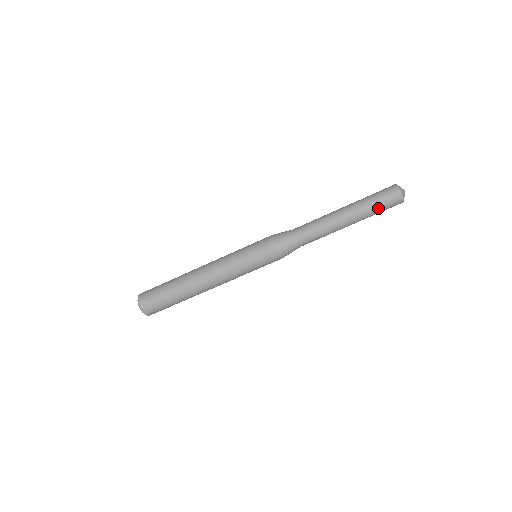
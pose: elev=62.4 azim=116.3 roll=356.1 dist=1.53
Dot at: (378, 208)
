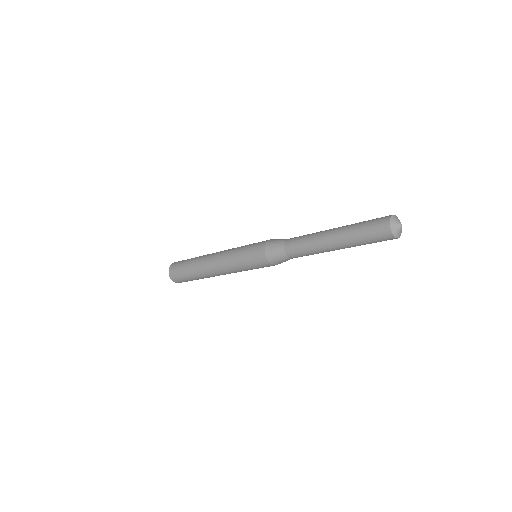
Dot at: (366, 242)
